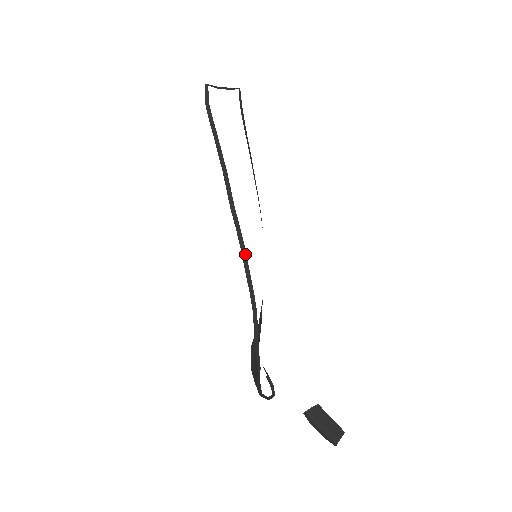
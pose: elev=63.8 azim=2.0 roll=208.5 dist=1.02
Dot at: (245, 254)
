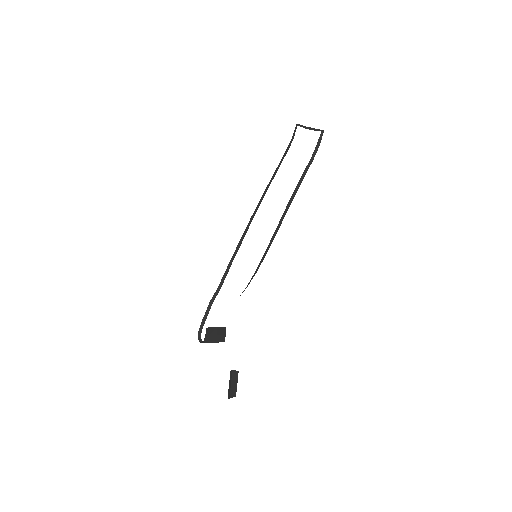
Dot at: occluded
